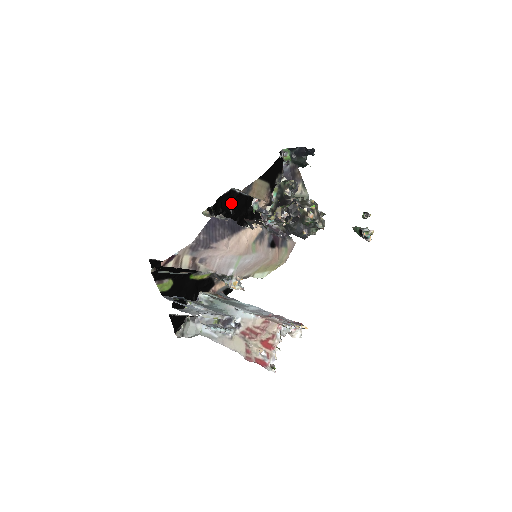
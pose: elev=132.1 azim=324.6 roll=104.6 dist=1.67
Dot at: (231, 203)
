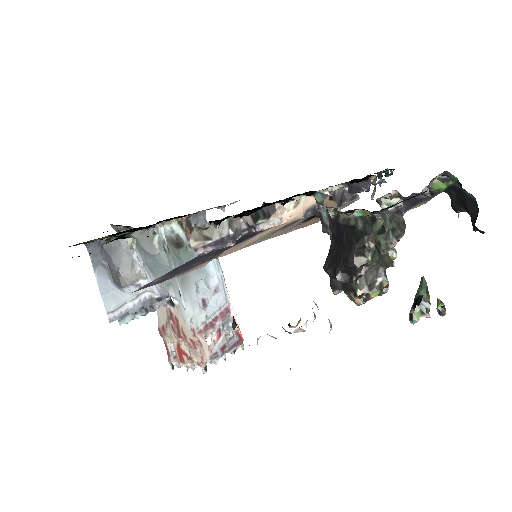
Dot at: occluded
